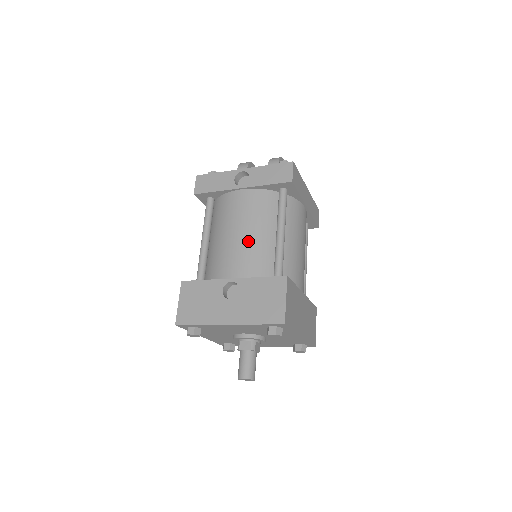
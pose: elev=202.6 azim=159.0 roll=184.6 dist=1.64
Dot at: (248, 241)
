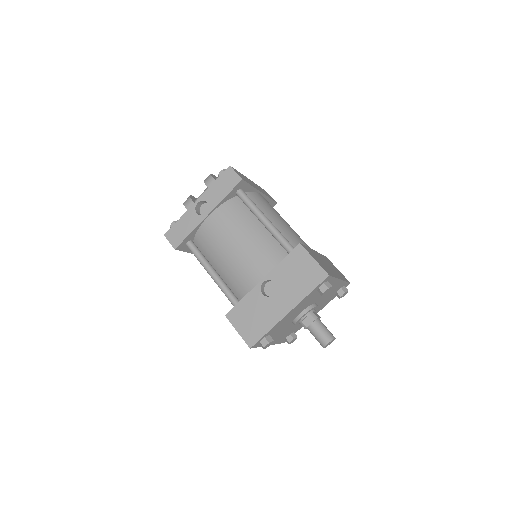
Dot at: (248, 246)
